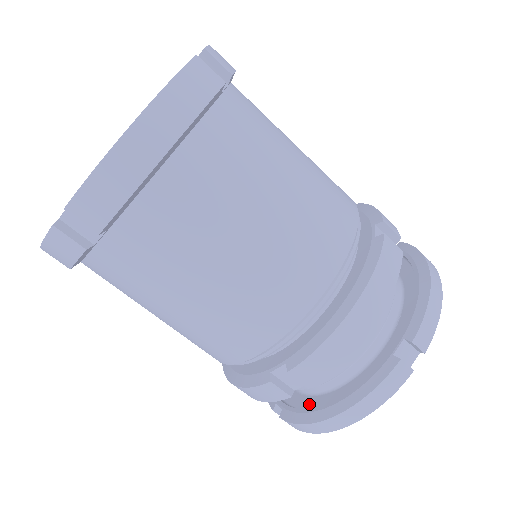
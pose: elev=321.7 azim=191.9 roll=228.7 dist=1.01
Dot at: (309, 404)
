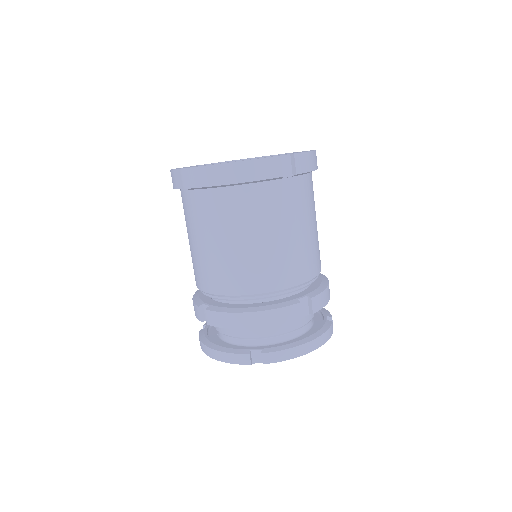
Dot at: (213, 337)
